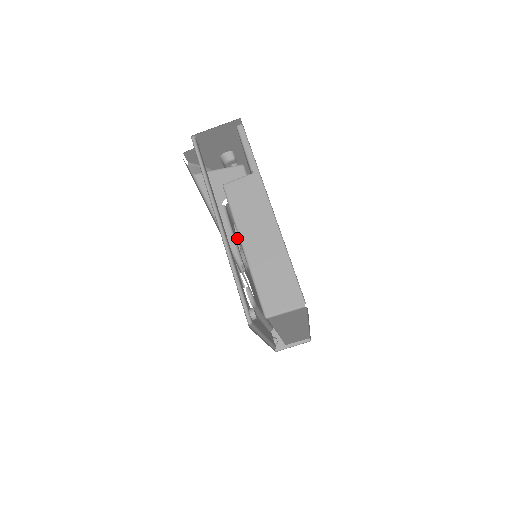
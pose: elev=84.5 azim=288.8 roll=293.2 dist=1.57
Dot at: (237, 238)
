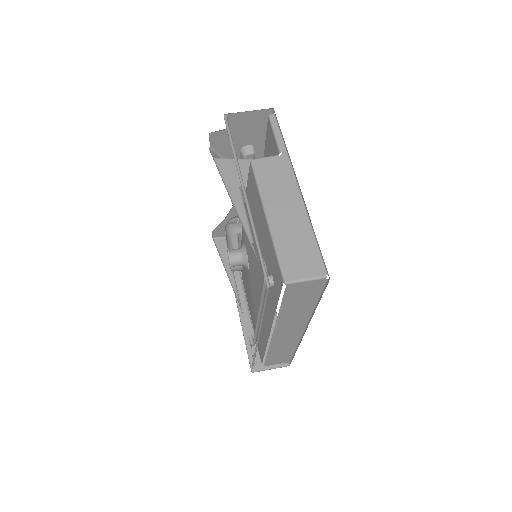
Dot at: (236, 239)
